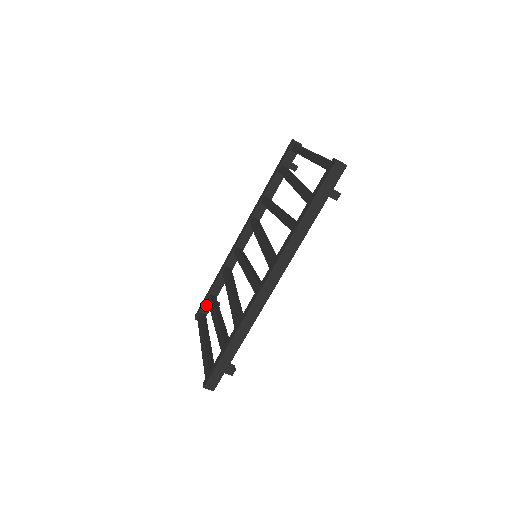
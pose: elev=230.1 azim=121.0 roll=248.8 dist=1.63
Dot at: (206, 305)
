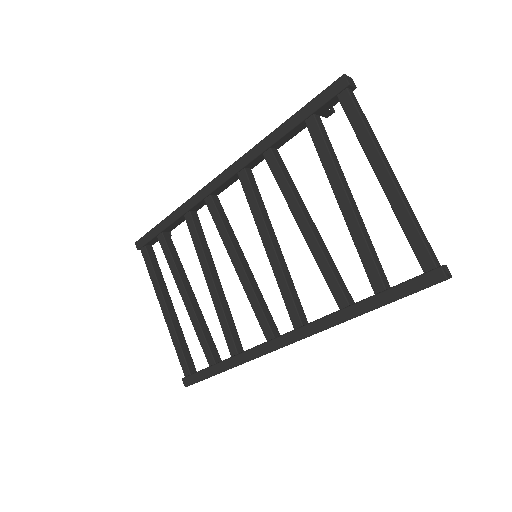
Dot at: (154, 239)
